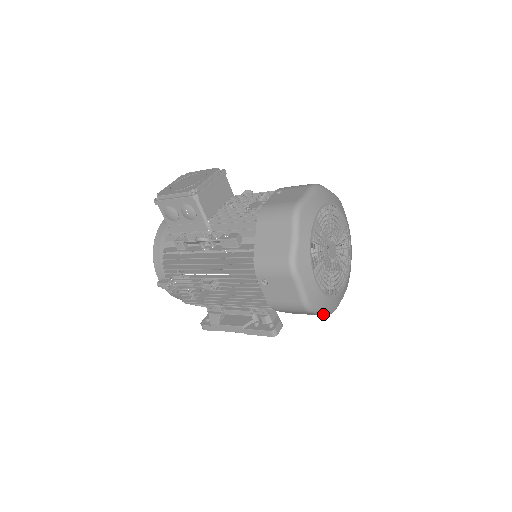
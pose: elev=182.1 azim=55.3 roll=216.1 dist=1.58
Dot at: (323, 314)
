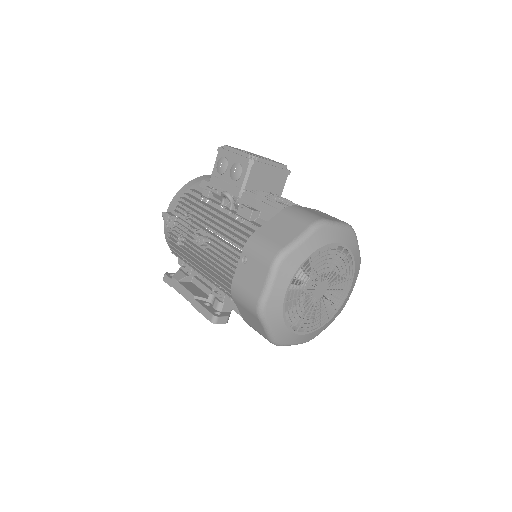
Dot at: (268, 334)
